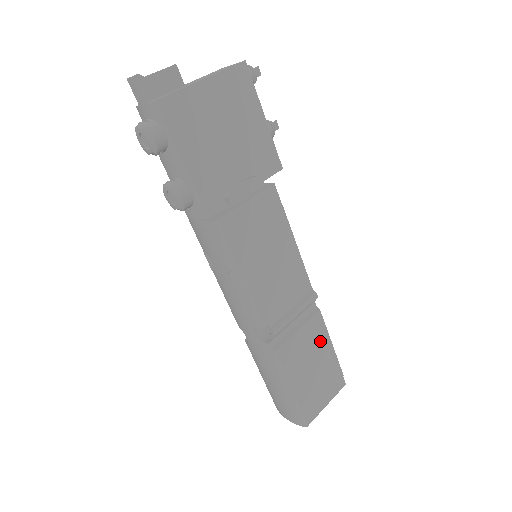
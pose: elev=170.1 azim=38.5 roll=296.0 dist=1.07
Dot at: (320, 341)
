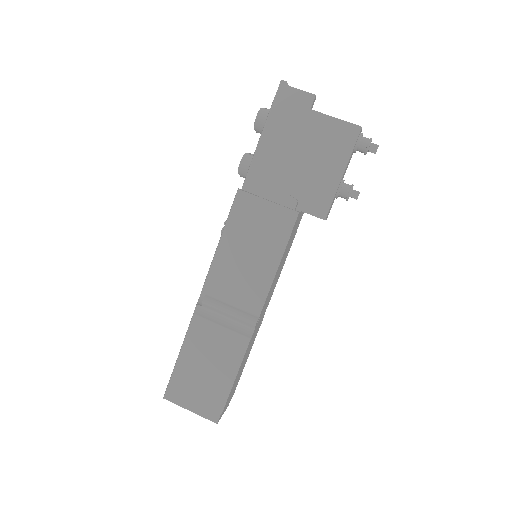
Dot at: (230, 359)
